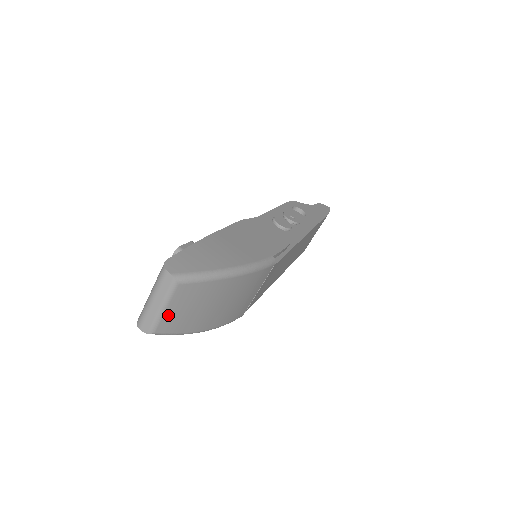
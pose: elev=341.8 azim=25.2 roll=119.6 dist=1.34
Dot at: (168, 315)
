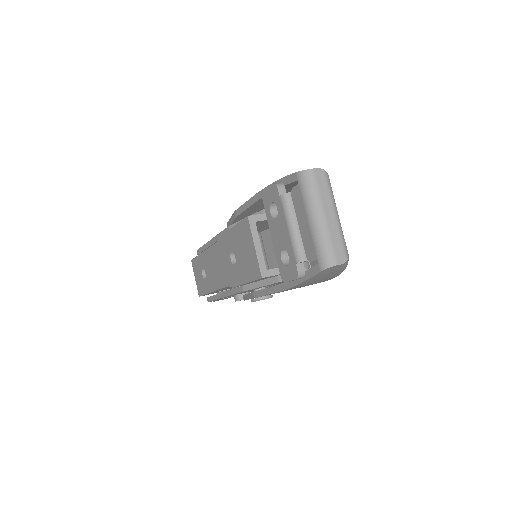
Dot at: (340, 226)
